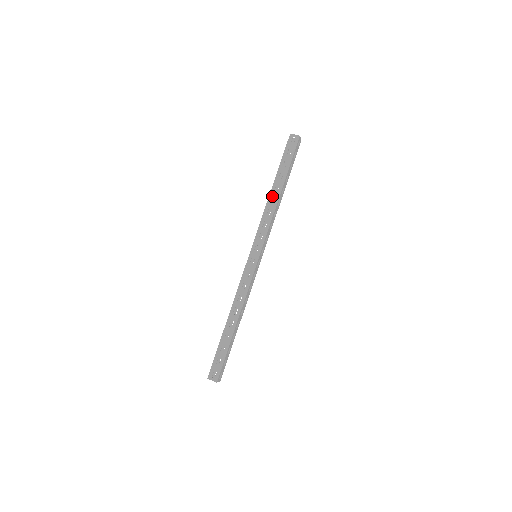
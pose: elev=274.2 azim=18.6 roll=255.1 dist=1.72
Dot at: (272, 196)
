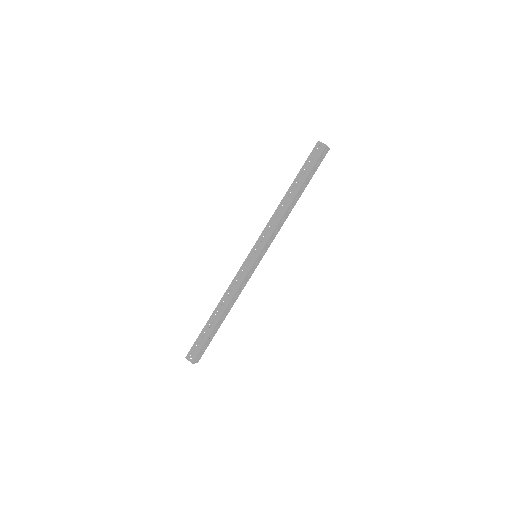
Dot at: (284, 201)
